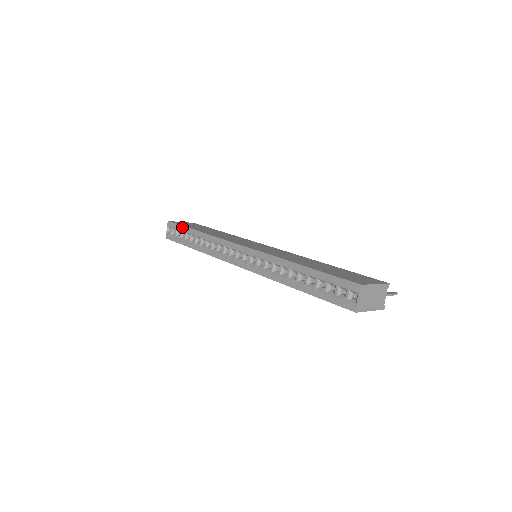
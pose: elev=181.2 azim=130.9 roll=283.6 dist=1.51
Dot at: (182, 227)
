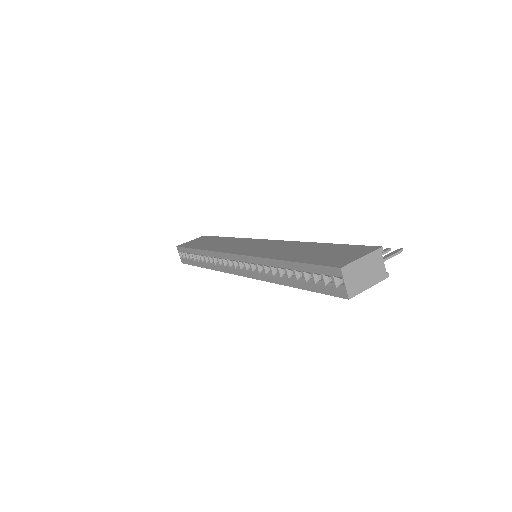
Dot at: (187, 249)
